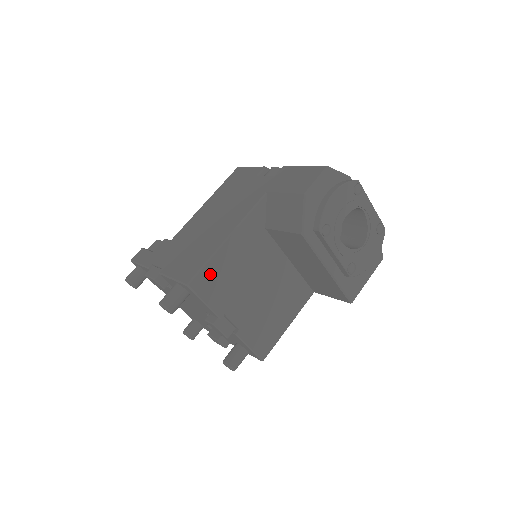
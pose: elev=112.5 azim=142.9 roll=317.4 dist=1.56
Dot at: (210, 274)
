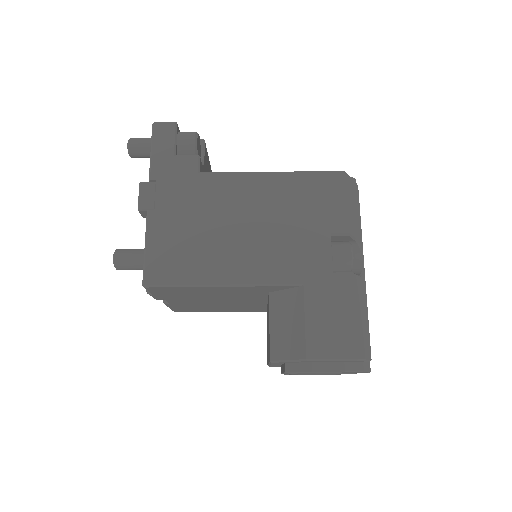
Dot at: (175, 289)
